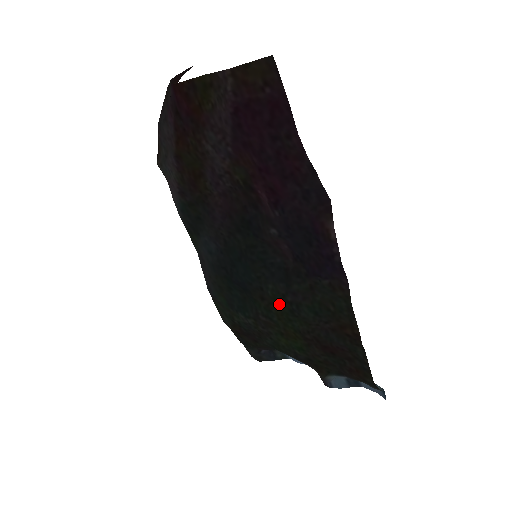
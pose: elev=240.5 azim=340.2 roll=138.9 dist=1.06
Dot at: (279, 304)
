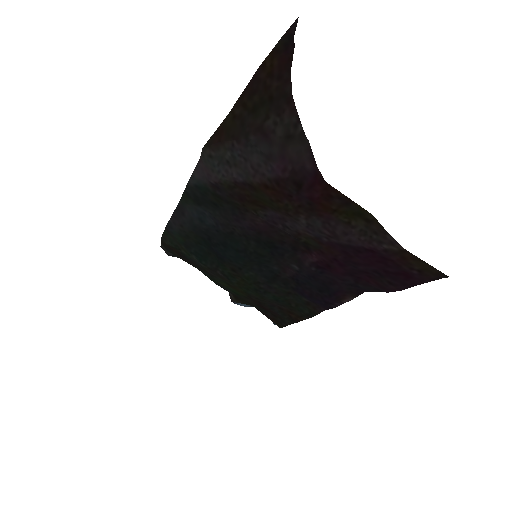
Dot at: (248, 282)
